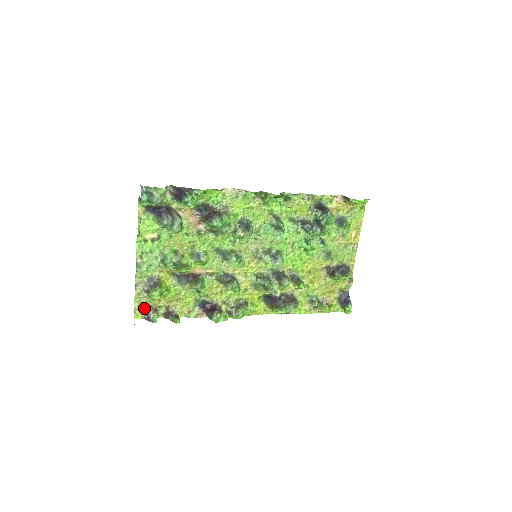
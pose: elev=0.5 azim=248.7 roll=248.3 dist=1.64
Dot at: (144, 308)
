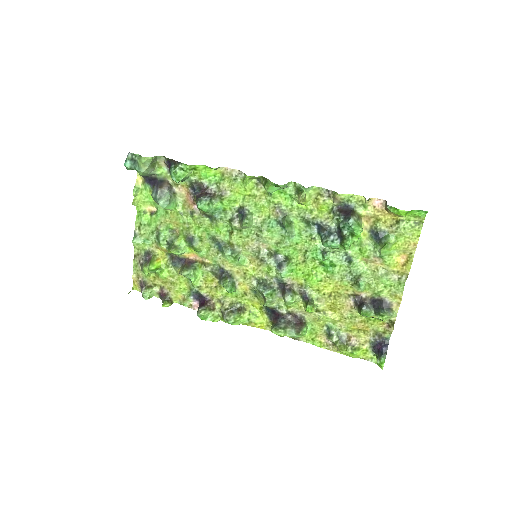
Dot at: (141, 282)
